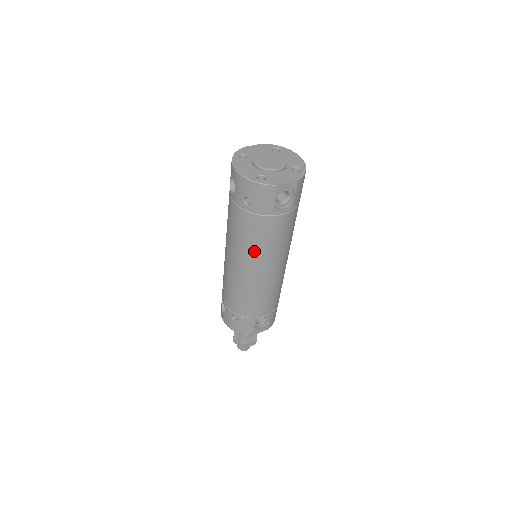
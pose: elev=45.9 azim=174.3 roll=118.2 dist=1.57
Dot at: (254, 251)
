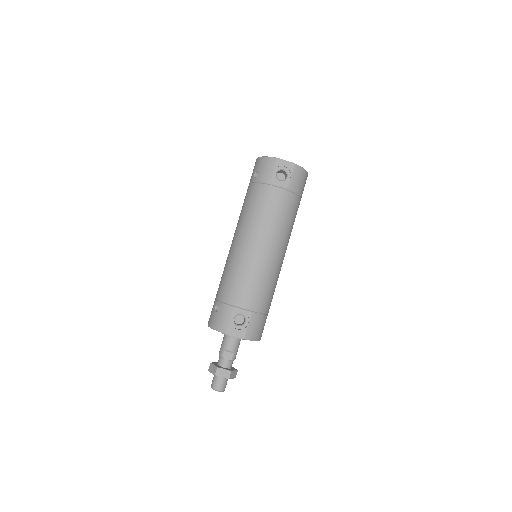
Dot at: (250, 219)
